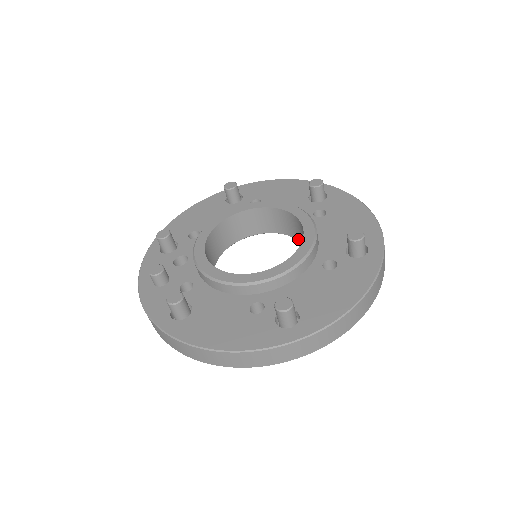
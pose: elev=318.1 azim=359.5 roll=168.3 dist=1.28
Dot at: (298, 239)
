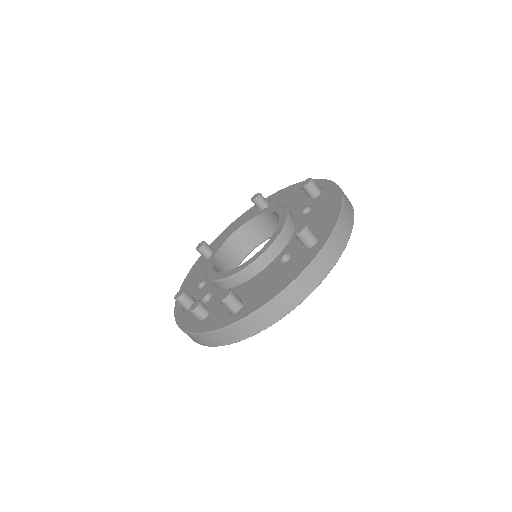
Dot at: occluded
